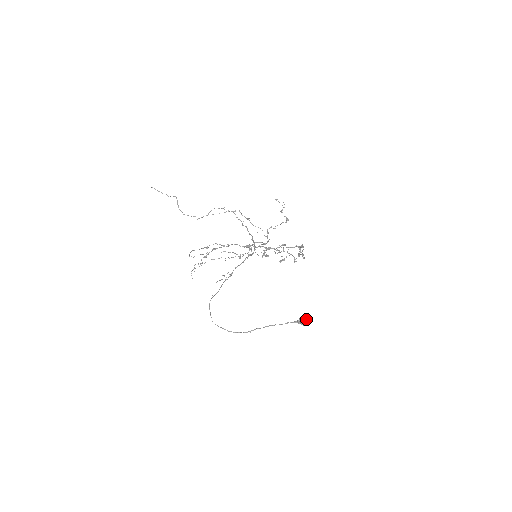
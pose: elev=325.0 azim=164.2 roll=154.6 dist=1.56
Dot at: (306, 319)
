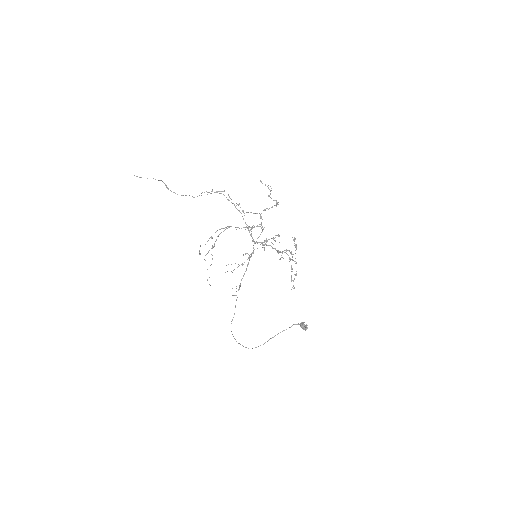
Dot at: (305, 328)
